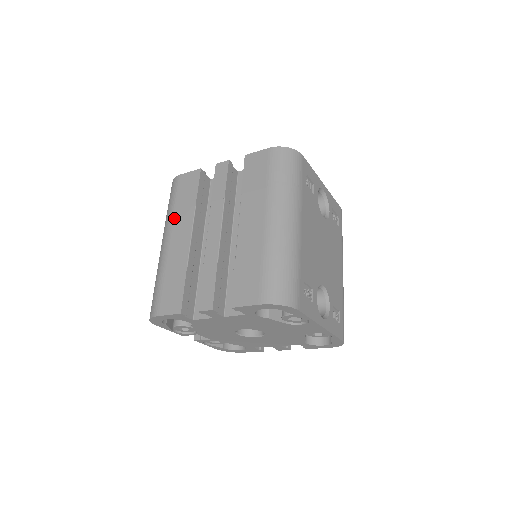
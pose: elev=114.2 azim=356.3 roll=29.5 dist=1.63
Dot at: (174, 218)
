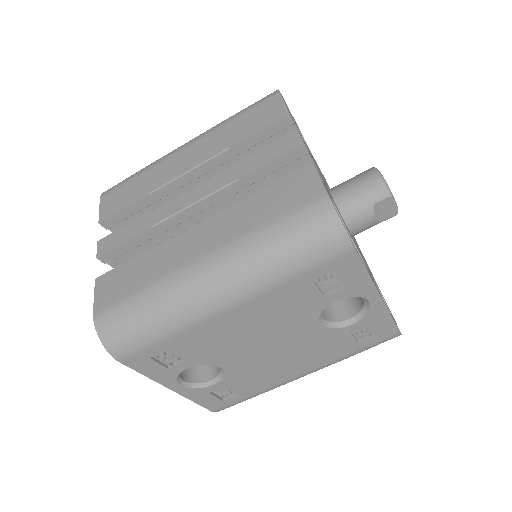
Dot at: (213, 133)
